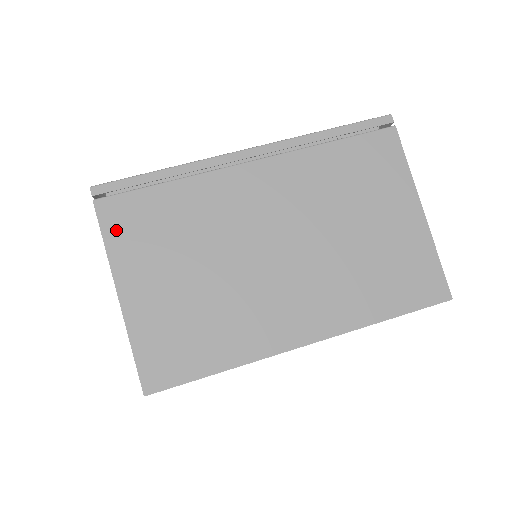
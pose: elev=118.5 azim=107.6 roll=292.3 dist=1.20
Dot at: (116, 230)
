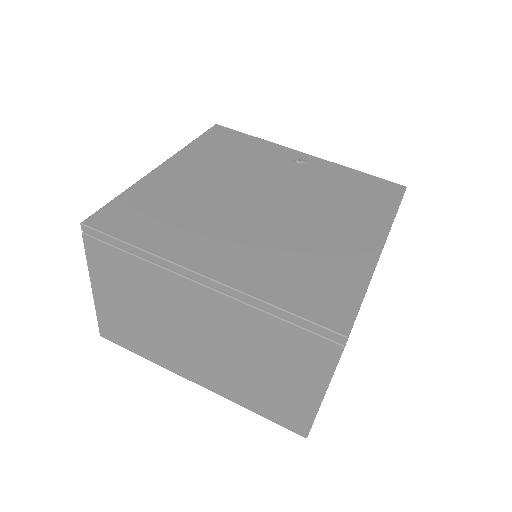
Dot at: (94, 259)
